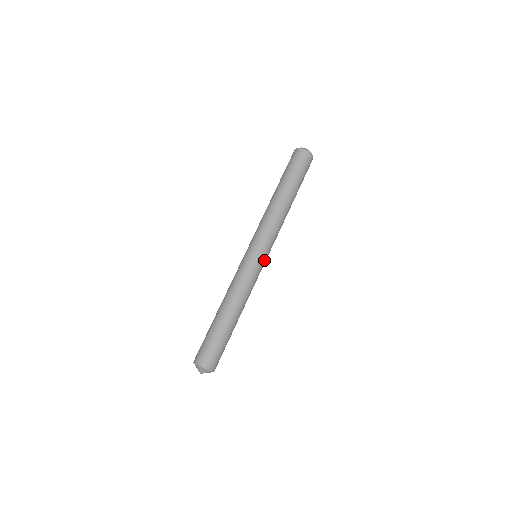
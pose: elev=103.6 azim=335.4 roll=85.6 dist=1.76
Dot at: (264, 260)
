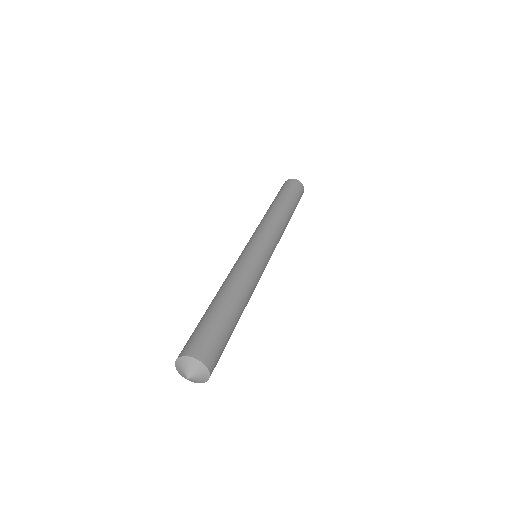
Dot at: (268, 258)
